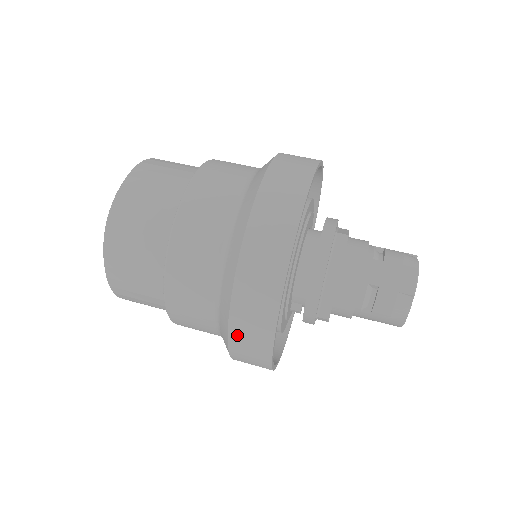
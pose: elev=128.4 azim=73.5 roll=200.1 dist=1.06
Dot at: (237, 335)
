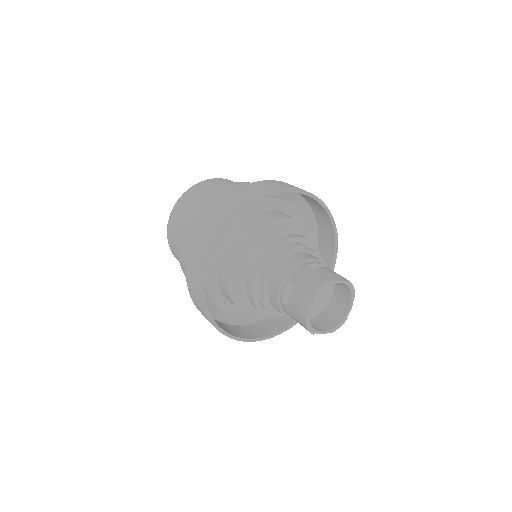
Dot at: (189, 273)
